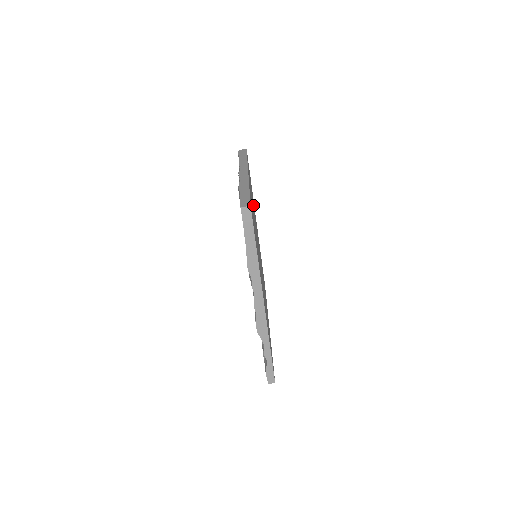
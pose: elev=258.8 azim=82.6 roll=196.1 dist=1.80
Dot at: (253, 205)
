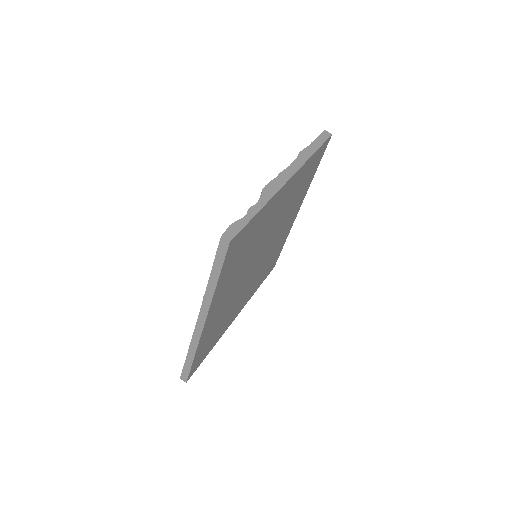
Dot at: (269, 259)
